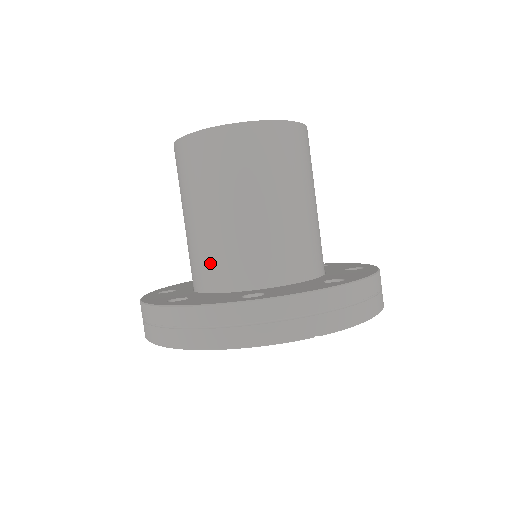
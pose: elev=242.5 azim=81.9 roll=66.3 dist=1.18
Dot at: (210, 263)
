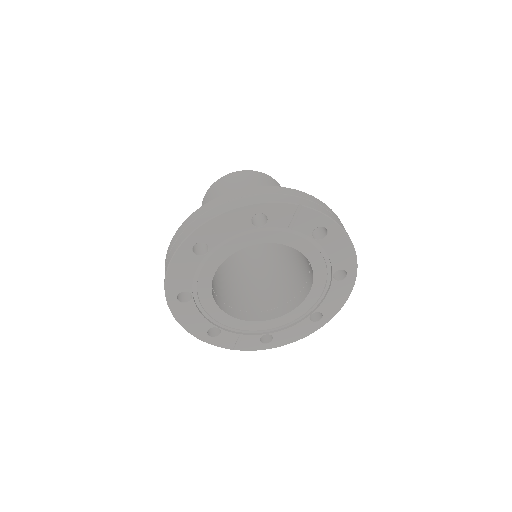
Dot at: occluded
